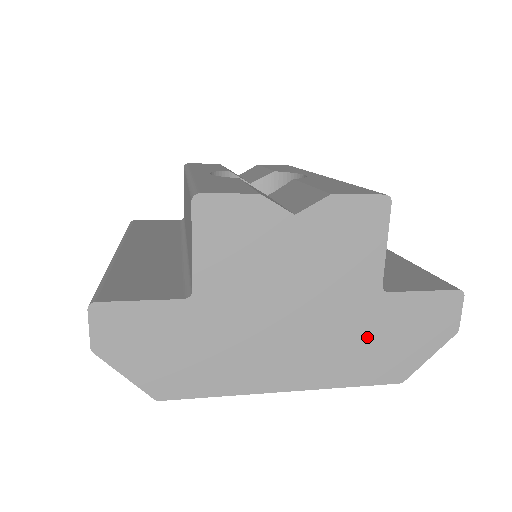
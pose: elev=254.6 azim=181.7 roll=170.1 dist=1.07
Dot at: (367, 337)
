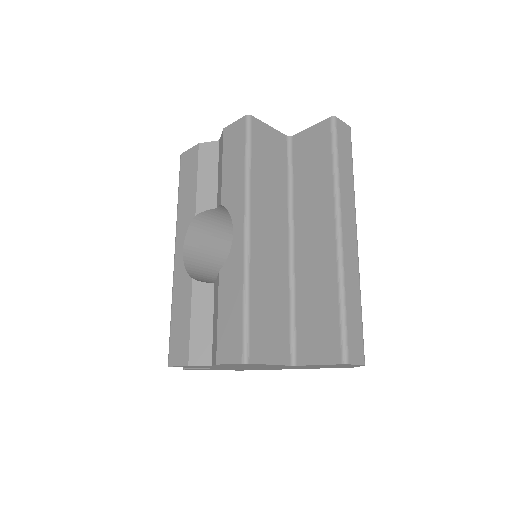
Dot at: occluded
